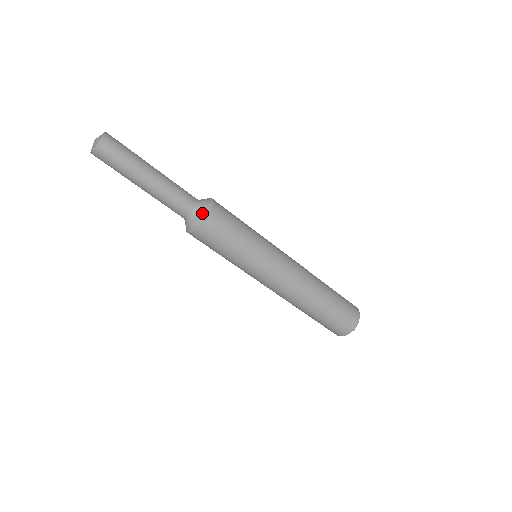
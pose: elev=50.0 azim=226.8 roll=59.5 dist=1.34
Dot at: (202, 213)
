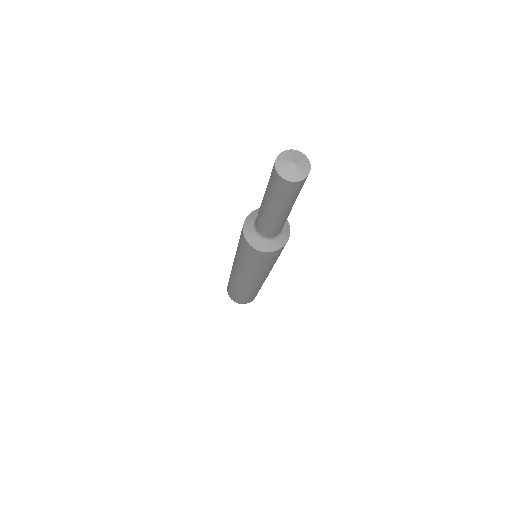
Dot at: (264, 246)
